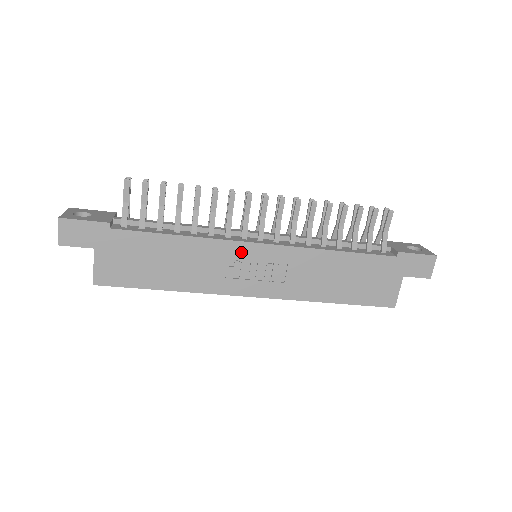
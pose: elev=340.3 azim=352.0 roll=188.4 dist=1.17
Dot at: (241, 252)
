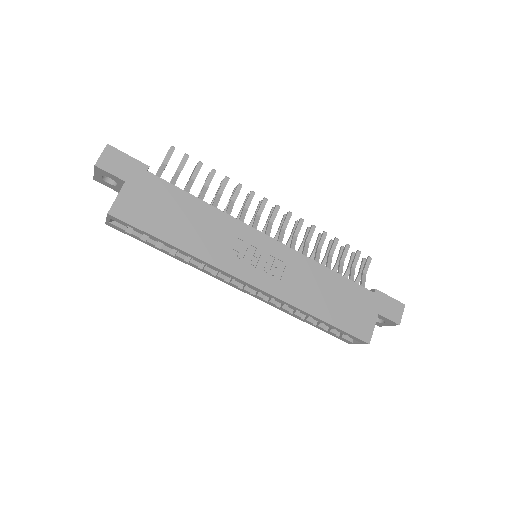
Dot at: (250, 237)
